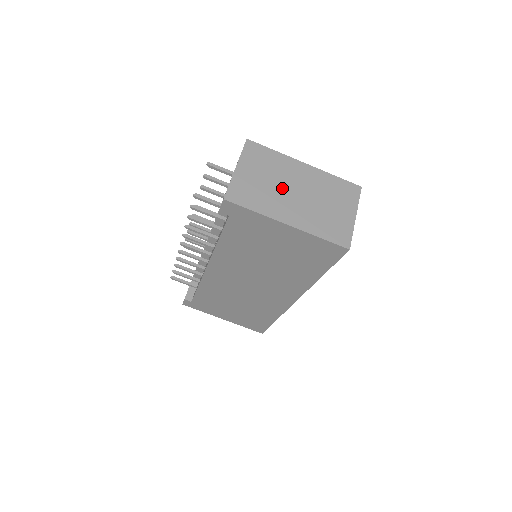
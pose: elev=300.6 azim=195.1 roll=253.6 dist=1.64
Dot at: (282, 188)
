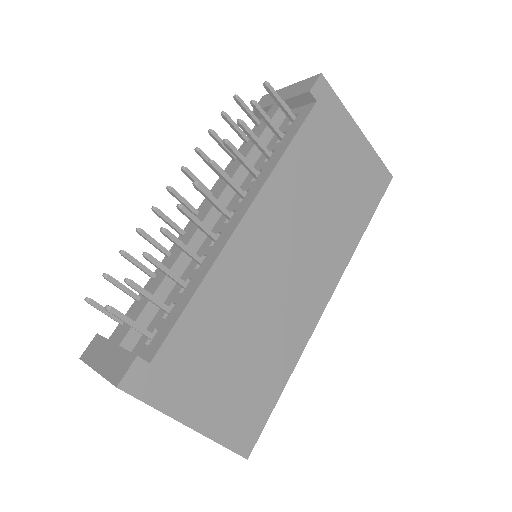
Dot at: occluded
